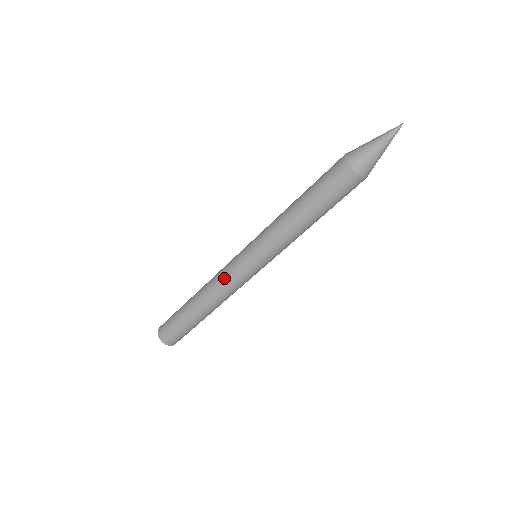
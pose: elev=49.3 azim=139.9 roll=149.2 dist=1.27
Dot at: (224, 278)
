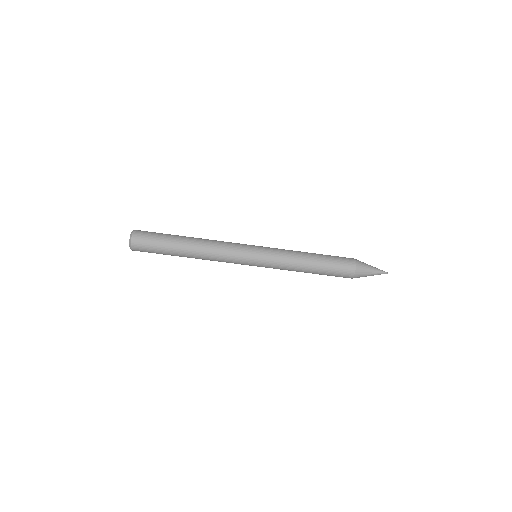
Dot at: (228, 247)
